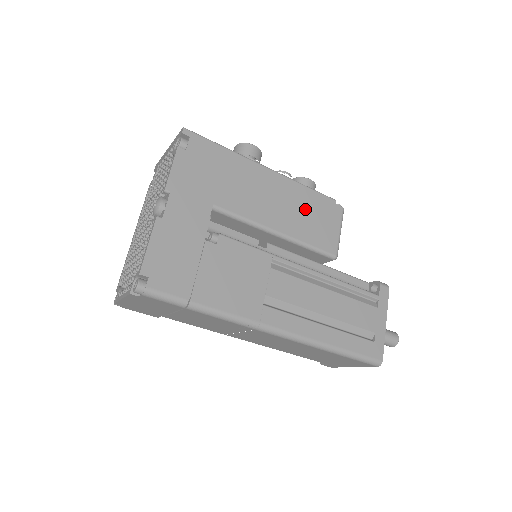
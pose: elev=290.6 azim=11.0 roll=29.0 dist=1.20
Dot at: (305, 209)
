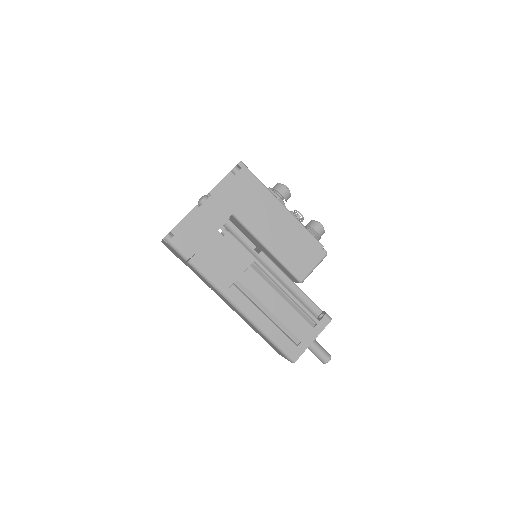
Dot at: (296, 242)
